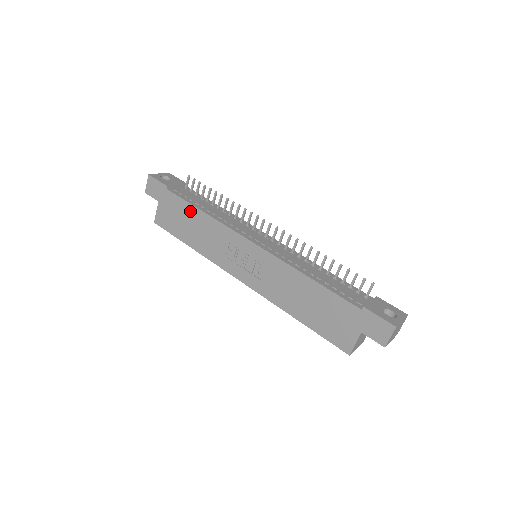
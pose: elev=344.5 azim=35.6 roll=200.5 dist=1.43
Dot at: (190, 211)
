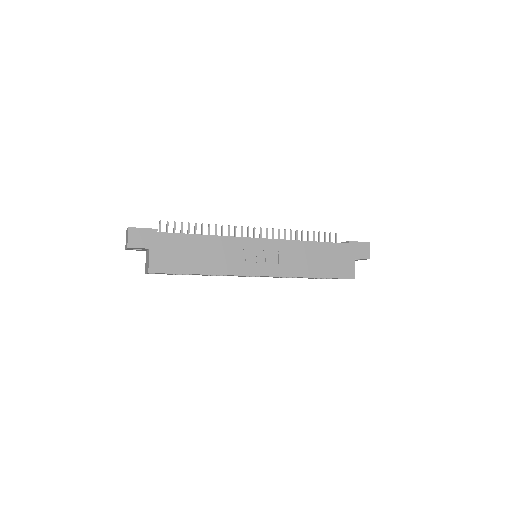
Dot at: (192, 241)
